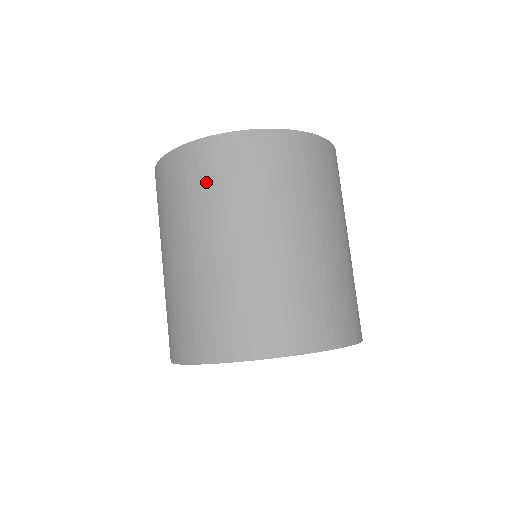
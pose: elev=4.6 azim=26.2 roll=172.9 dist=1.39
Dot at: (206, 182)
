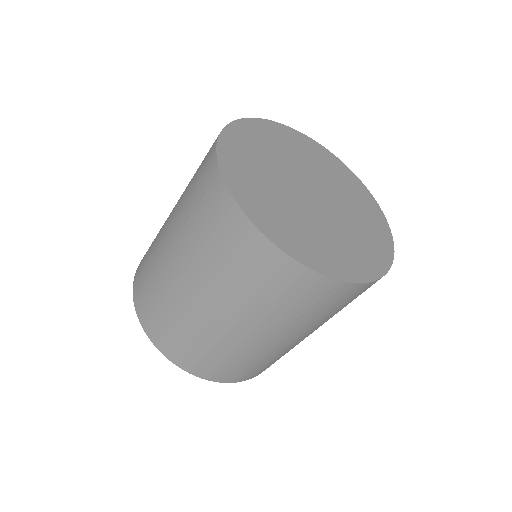
Dot at: (239, 269)
